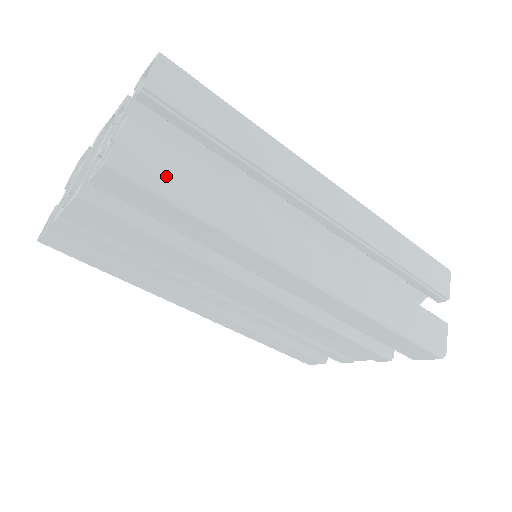
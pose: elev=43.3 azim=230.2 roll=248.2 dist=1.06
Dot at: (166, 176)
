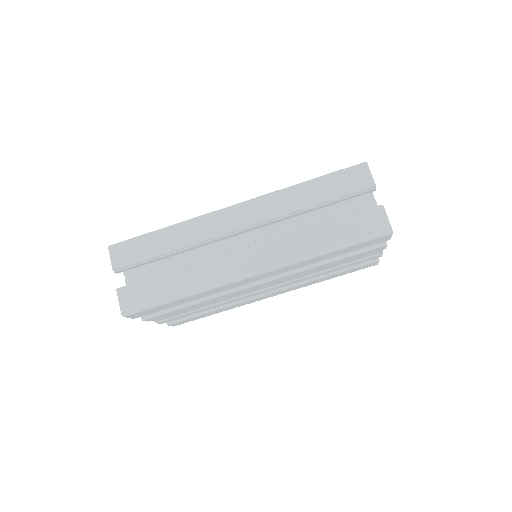
Dot at: (146, 299)
